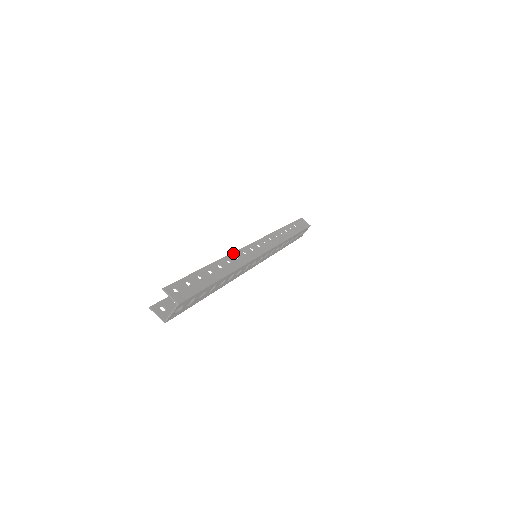
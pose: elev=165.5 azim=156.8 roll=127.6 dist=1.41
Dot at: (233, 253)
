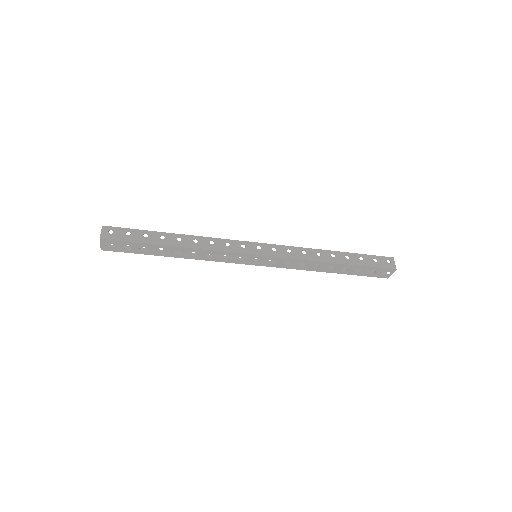
Dot at: (212, 238)
